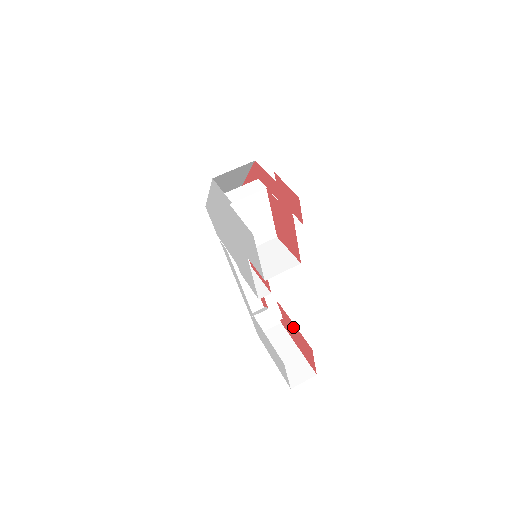
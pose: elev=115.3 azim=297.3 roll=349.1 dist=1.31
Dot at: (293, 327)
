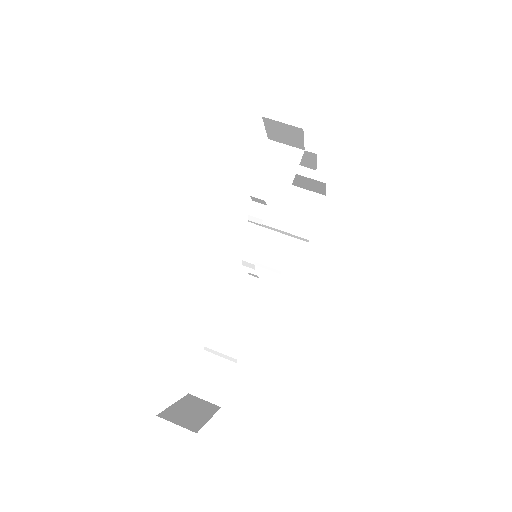
Dot at: occluded
